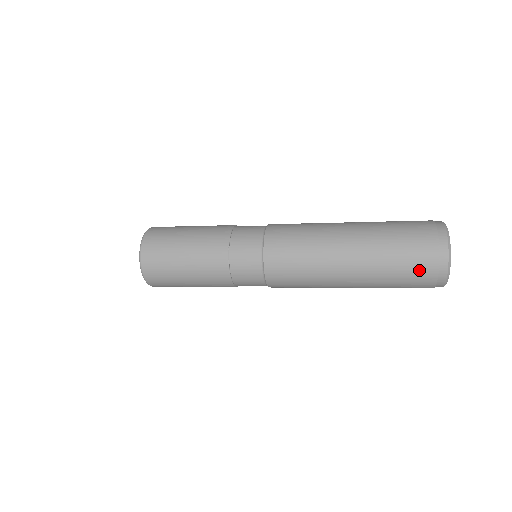
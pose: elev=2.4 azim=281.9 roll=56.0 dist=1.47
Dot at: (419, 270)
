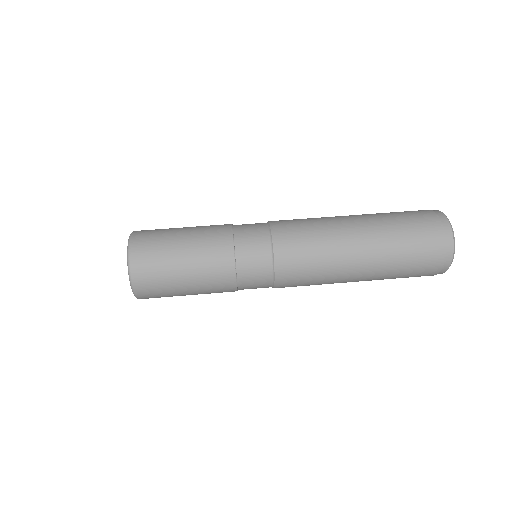
Dot at: (422, 273)
